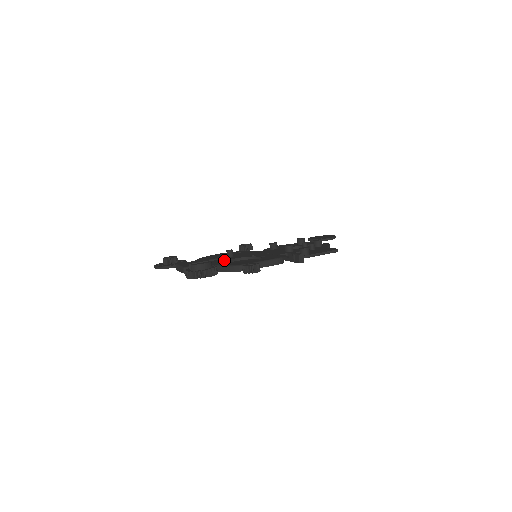
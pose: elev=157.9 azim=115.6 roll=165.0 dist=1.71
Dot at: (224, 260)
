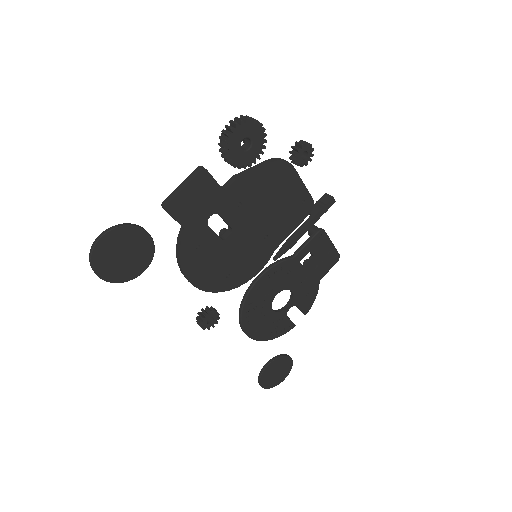
Dot at: occluded
